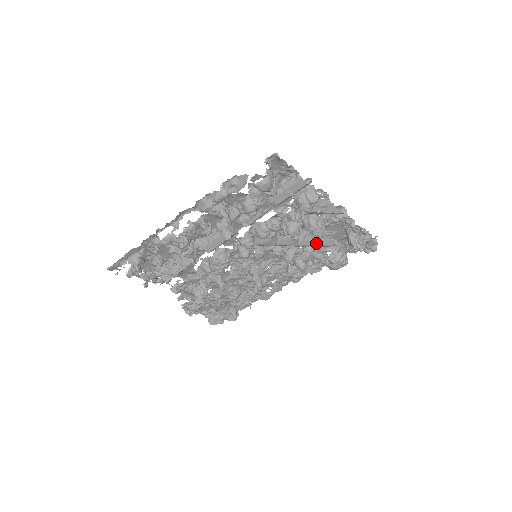
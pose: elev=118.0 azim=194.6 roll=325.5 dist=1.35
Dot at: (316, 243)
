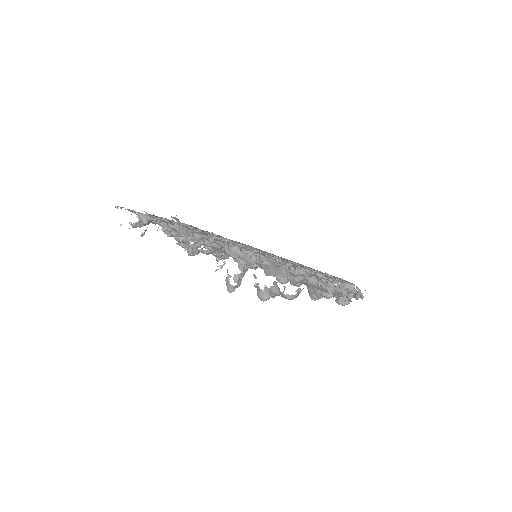
Dot at: occluded
